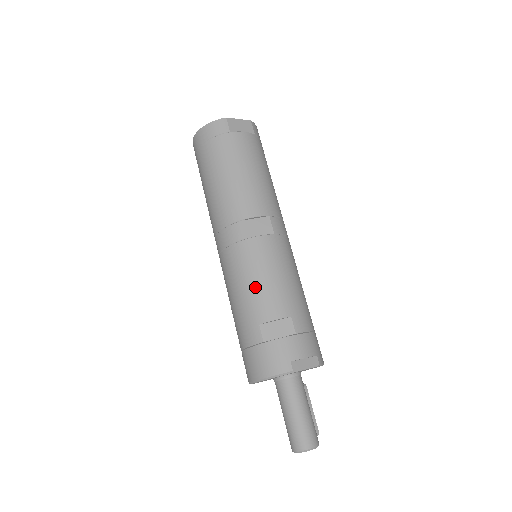
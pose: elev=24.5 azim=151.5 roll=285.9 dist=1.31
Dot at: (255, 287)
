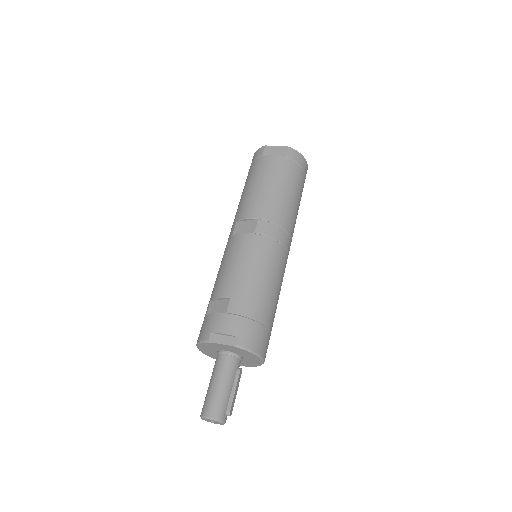
Dot at: (221, 272)
